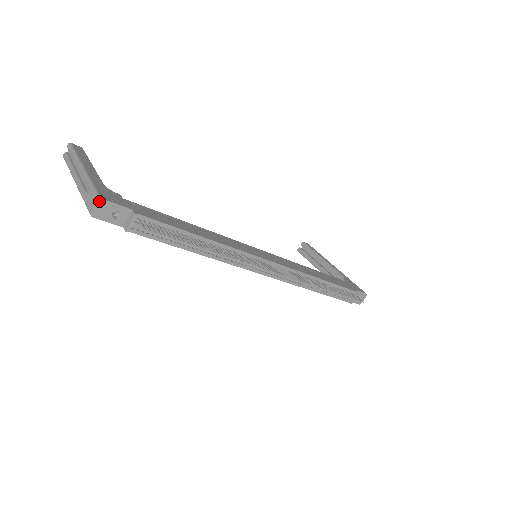
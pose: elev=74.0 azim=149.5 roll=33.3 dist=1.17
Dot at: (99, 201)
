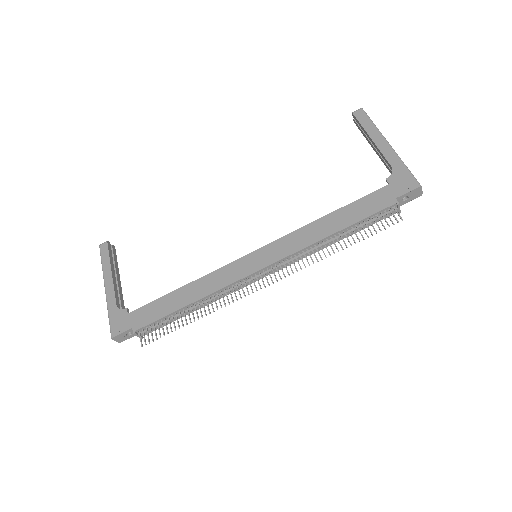
Dot at: (113, 339)
